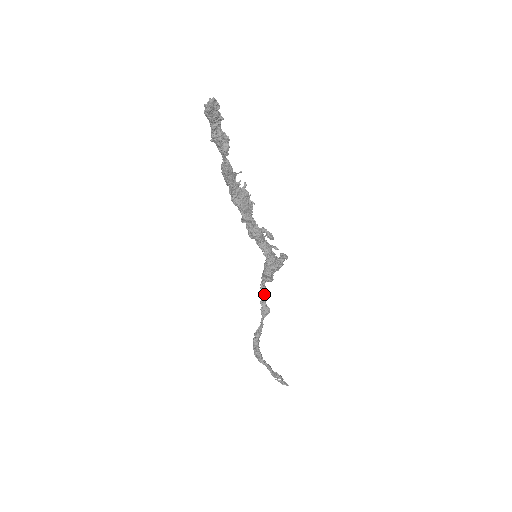
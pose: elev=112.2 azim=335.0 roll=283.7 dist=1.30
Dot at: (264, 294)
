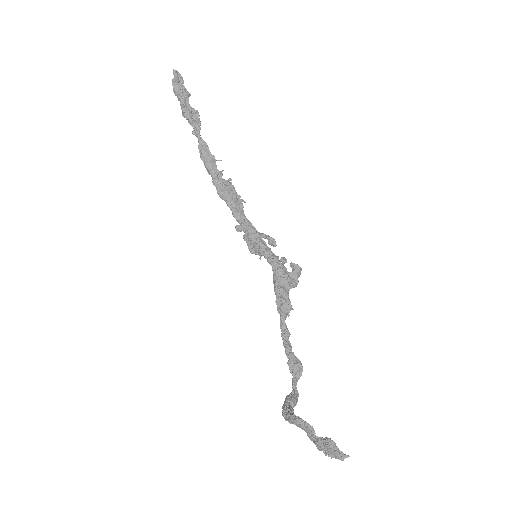
Dot at: (287, 338)
